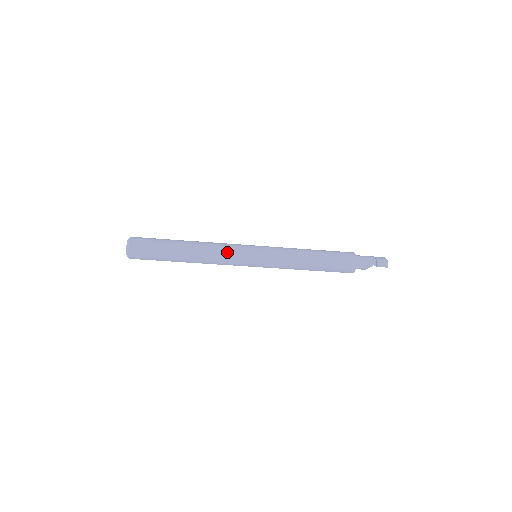
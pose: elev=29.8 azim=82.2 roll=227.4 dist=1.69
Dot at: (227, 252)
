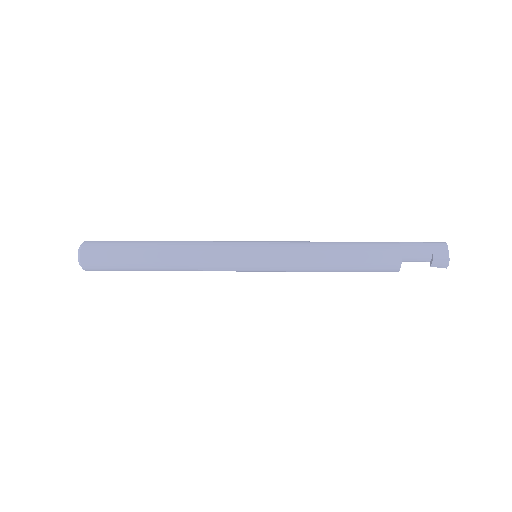
Dot at: (213, 268)
